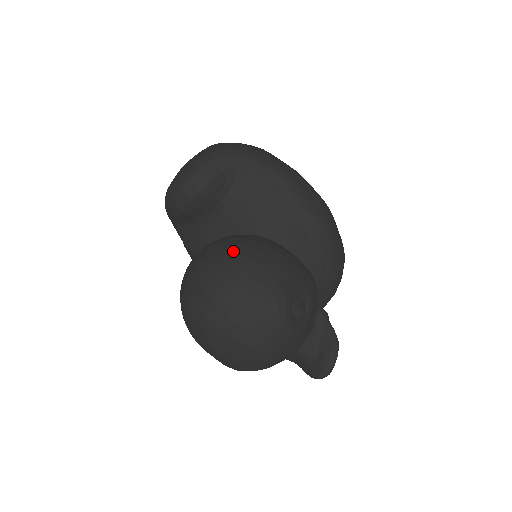
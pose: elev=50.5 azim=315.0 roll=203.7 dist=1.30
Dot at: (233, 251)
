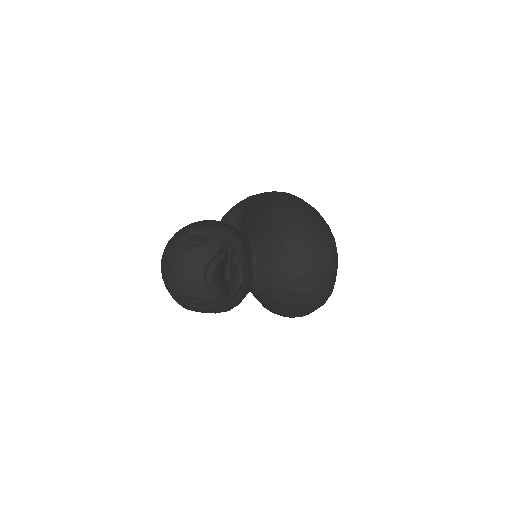
Dot at: occluded
